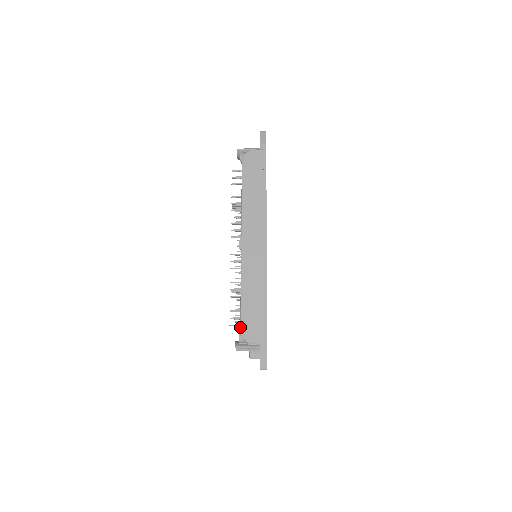
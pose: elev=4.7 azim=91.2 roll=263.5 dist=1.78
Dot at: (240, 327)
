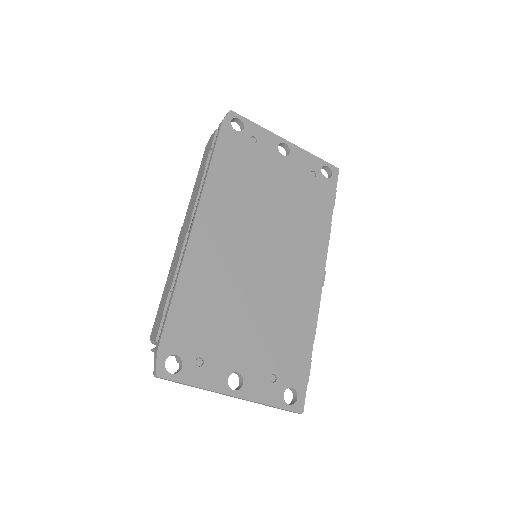
Dot at: (154, 325)
